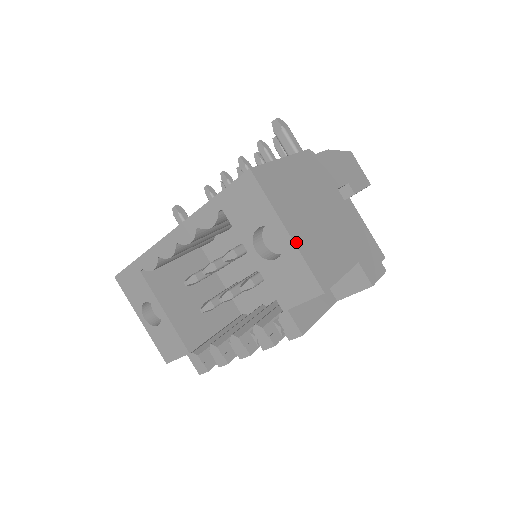
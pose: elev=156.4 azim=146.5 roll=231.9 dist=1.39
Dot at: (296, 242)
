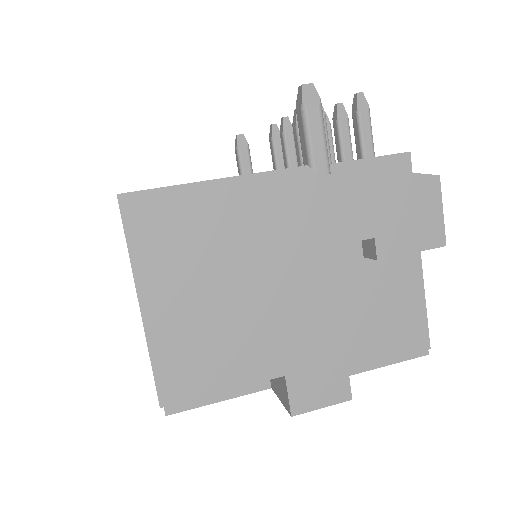
Dot at: (148, 325)
